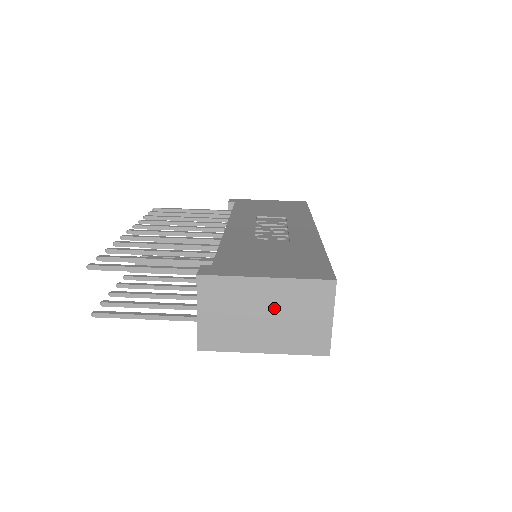
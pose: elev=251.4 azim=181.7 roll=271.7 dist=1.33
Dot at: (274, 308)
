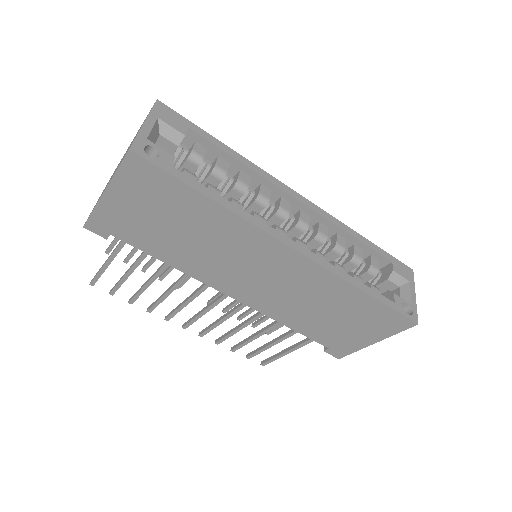
Dot at: occluded
